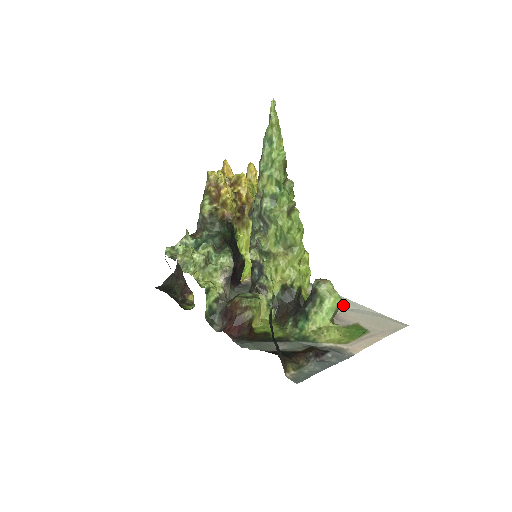
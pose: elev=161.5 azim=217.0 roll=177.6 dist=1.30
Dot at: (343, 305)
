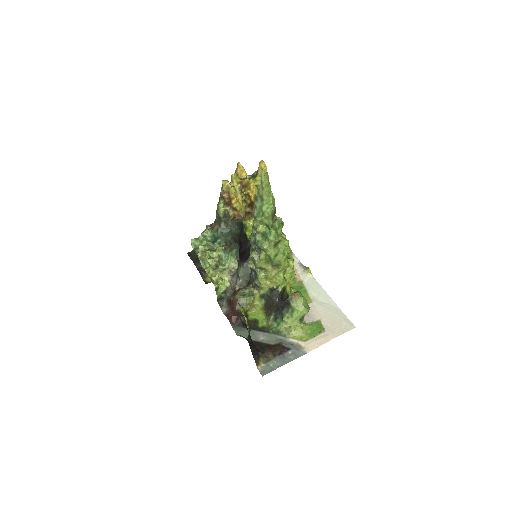
Dot at: (317, 297)
